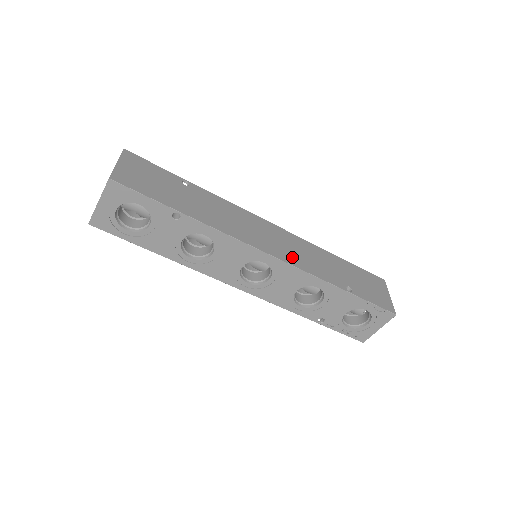
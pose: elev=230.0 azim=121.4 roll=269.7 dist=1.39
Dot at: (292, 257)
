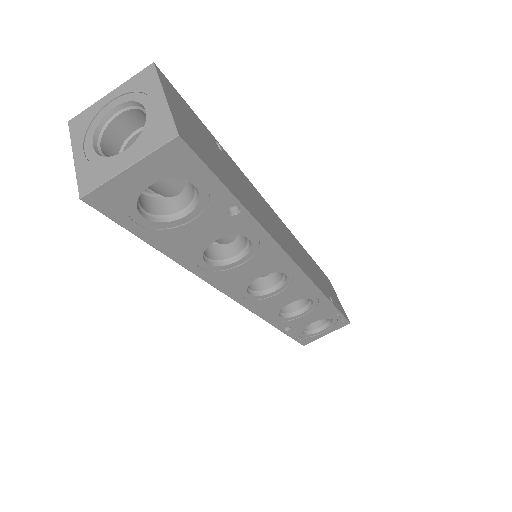
Dot at: (304, 266)
